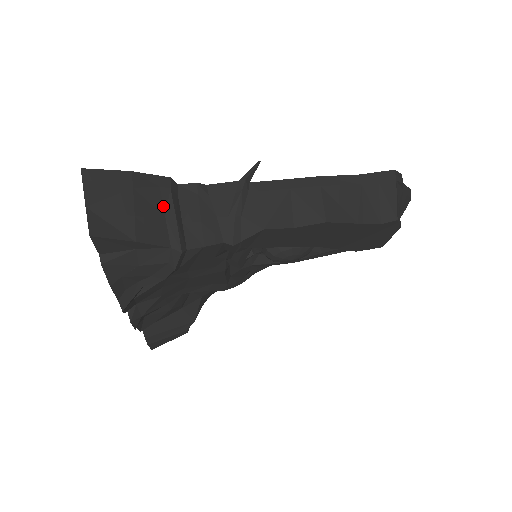
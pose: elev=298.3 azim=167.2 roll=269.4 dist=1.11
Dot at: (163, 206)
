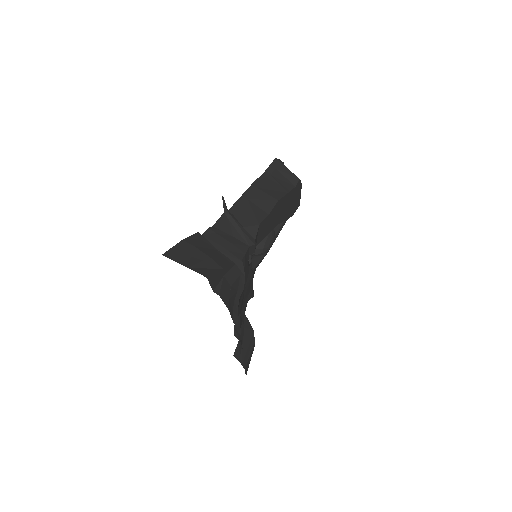
Dot at: (212, 246)
